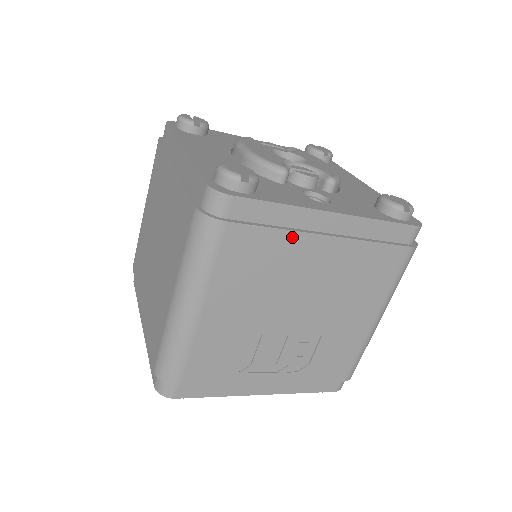
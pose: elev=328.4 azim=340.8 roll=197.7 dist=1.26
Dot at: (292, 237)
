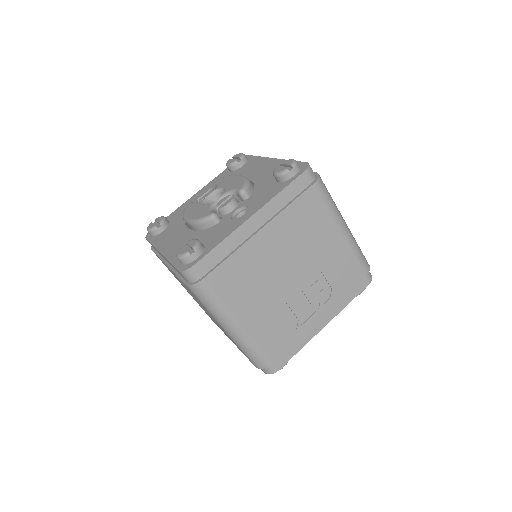
Dot at: (243, 250)
